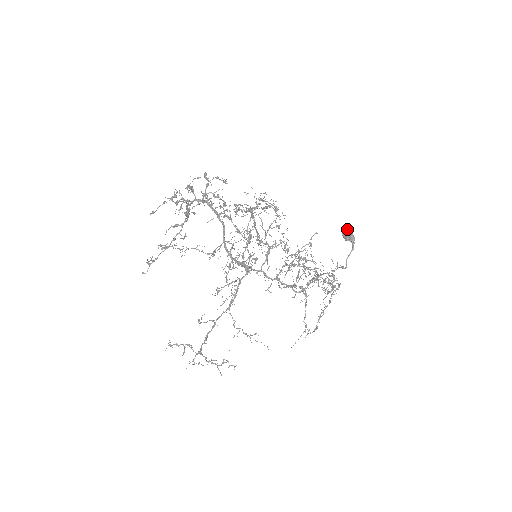
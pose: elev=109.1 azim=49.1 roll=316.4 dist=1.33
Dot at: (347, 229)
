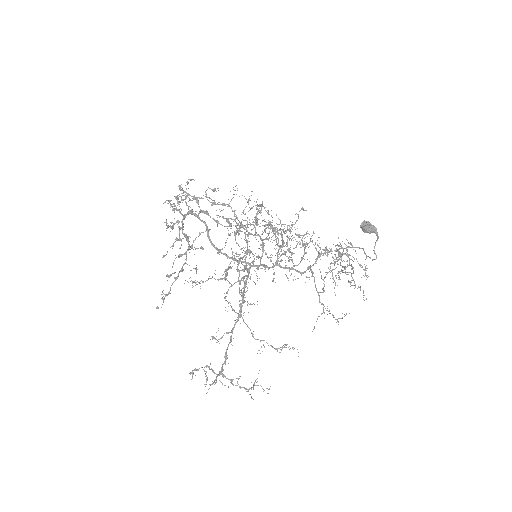
Dot at: (364, 222)
